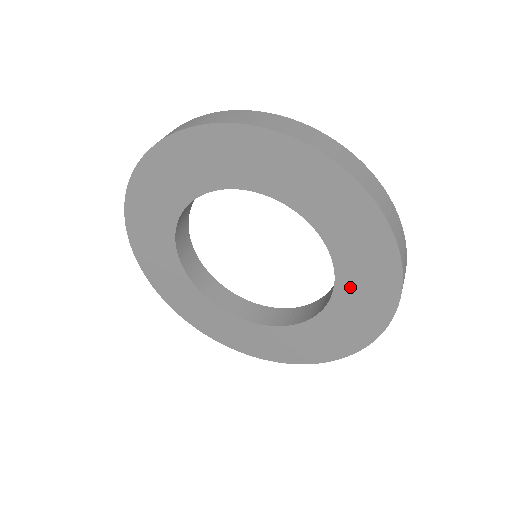
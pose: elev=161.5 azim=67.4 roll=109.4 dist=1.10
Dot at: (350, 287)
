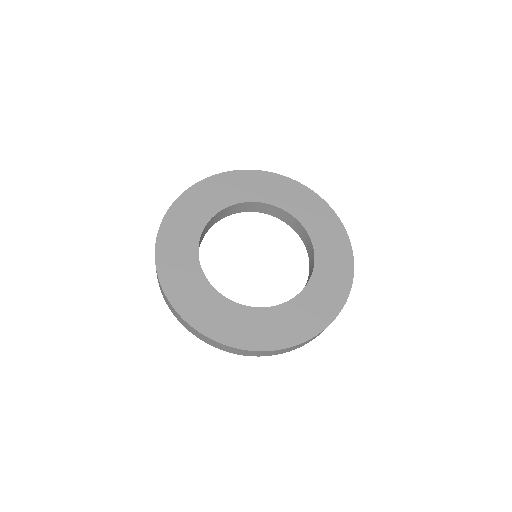
Dot at: (324, 261)
